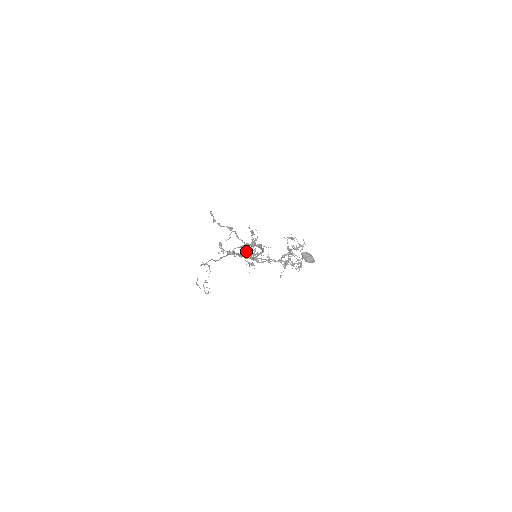
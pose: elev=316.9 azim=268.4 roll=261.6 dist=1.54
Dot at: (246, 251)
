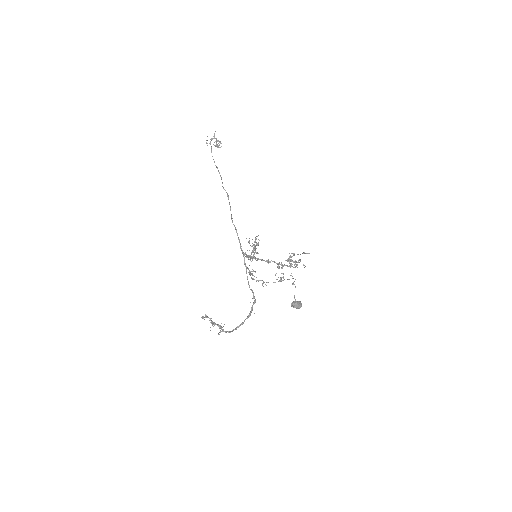
Dot at: (247, 250)
